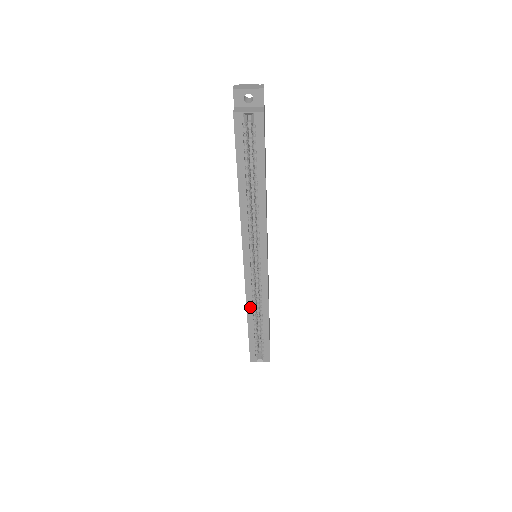
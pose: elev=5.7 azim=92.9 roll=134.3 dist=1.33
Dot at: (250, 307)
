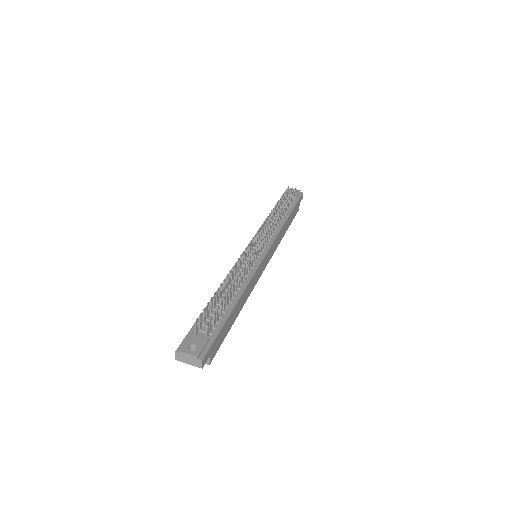
Dot at: occluded
